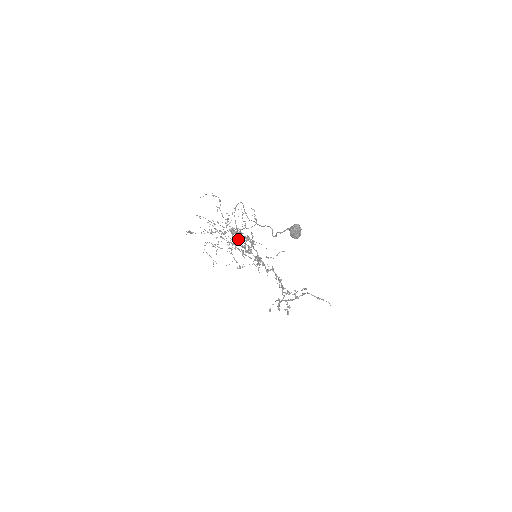
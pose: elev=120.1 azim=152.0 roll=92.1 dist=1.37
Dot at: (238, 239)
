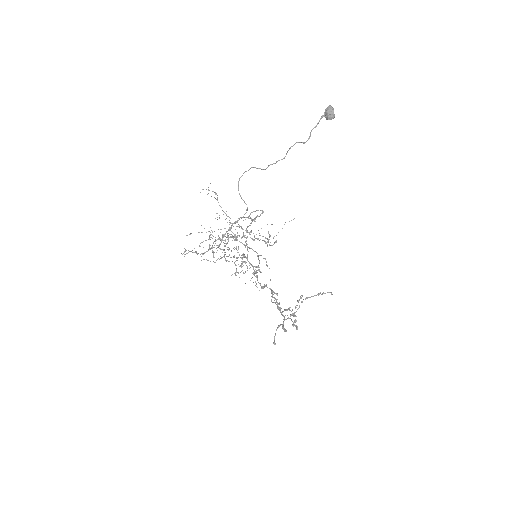
Dot at: occluded
